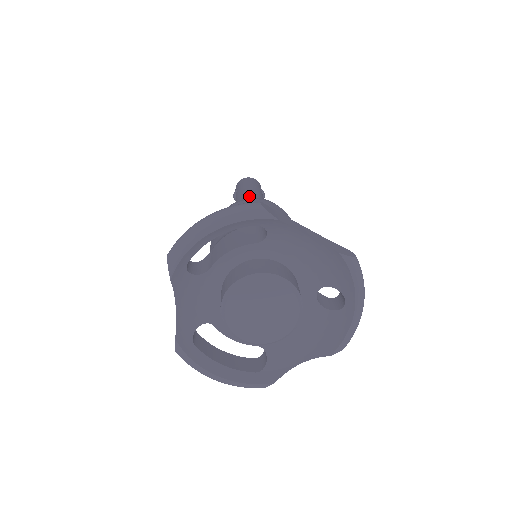
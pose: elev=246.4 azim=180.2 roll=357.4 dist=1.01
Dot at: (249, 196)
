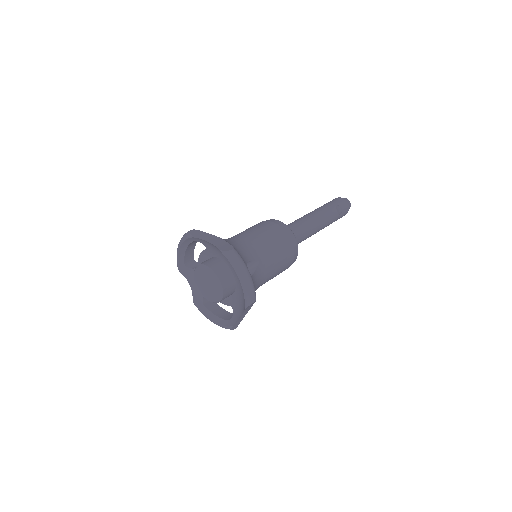
Dot at: (305, 215)
